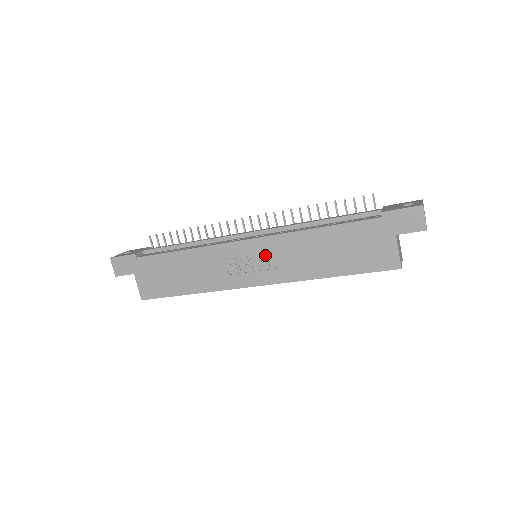
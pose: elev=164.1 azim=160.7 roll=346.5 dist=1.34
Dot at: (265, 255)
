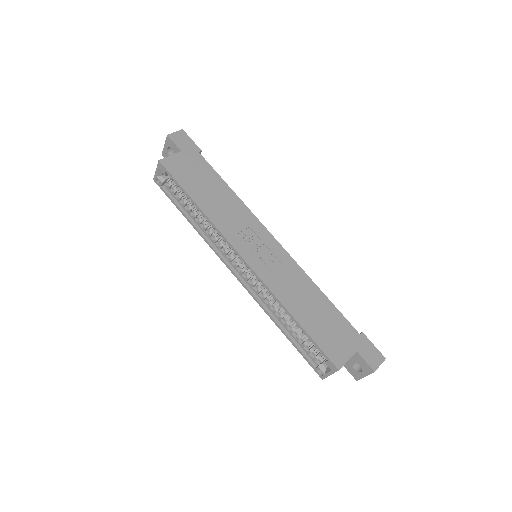
Dot at: (275, 258)
